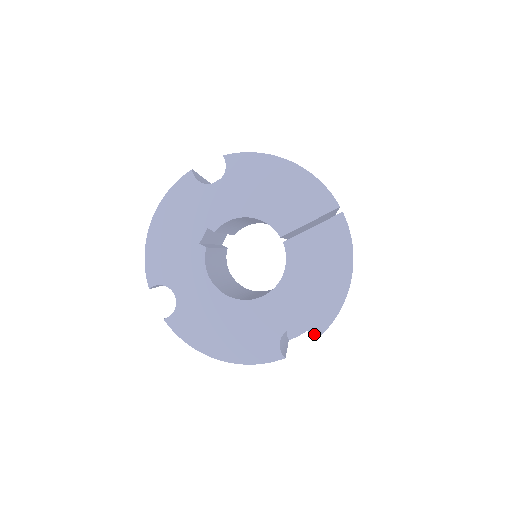
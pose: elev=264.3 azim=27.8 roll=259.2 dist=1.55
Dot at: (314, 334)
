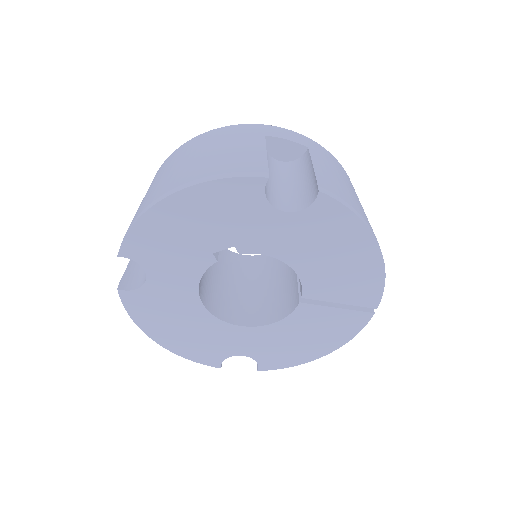
Dot at: (261, 367)
